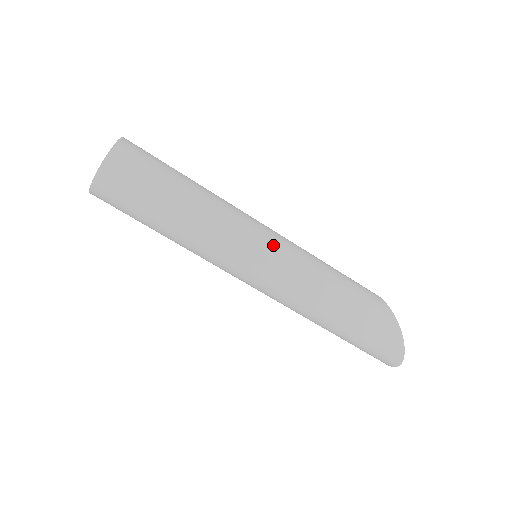
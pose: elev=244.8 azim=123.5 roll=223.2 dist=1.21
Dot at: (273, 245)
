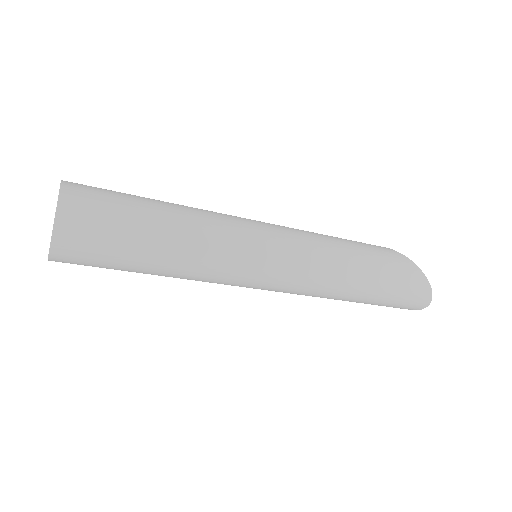
Dot at: (273, 233)
